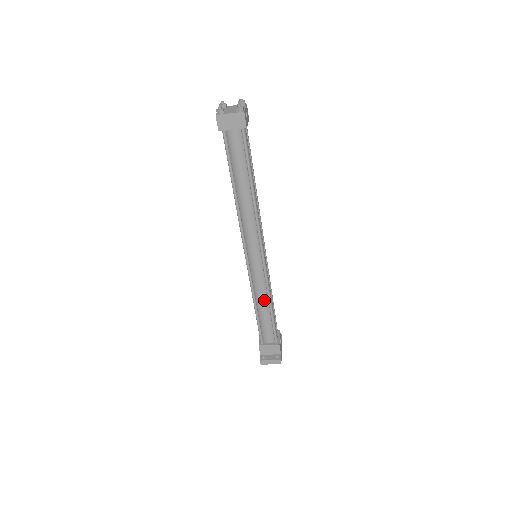
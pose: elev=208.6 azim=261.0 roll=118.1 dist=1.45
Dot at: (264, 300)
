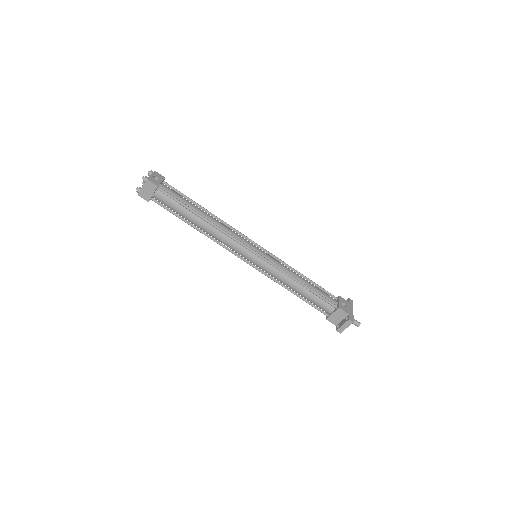
Dot at: (291, 283)
